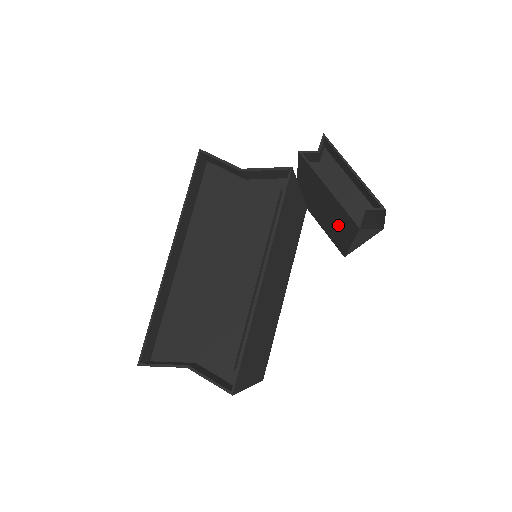
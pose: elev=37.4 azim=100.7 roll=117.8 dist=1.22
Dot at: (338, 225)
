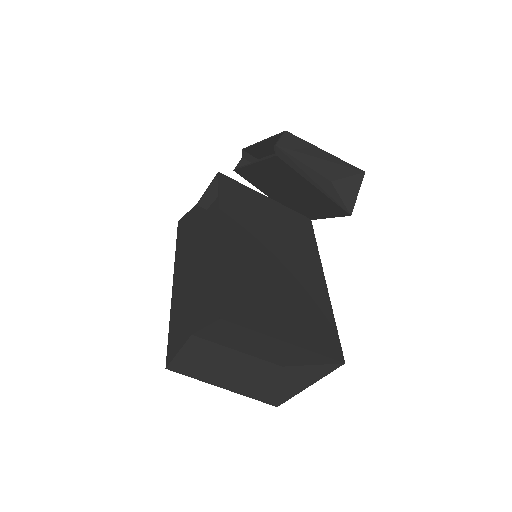
Dot at: (298, 186)
